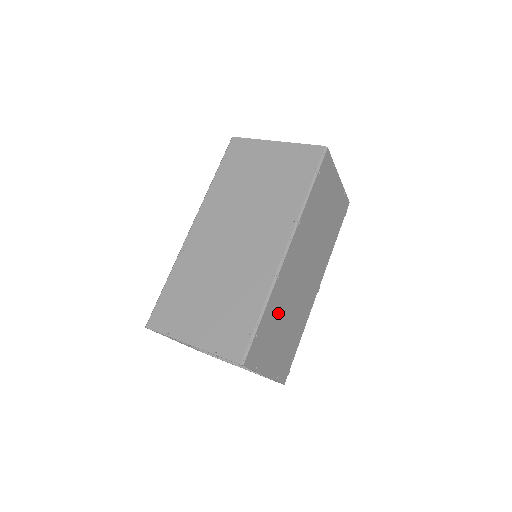
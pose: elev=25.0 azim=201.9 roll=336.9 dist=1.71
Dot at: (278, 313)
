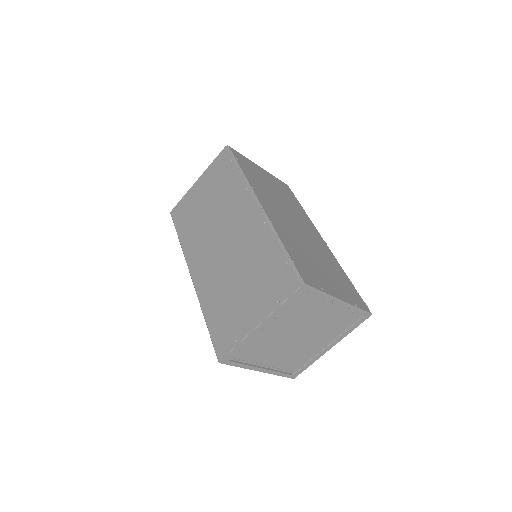
Dot at: (299, 249)
